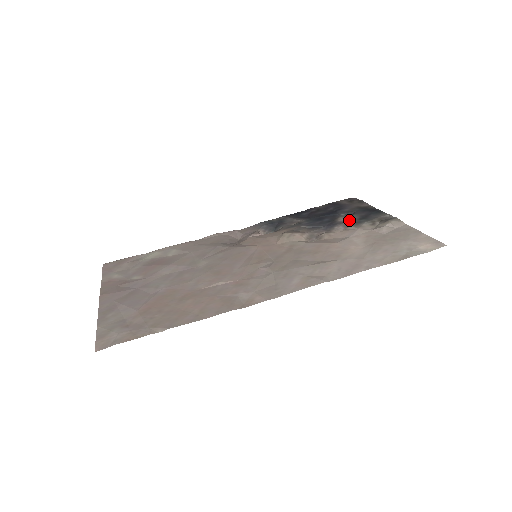
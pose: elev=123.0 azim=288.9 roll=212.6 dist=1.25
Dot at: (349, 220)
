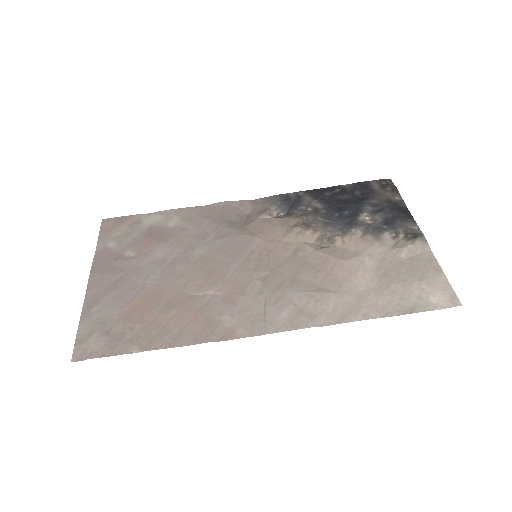
Dot at: (371, 221)
